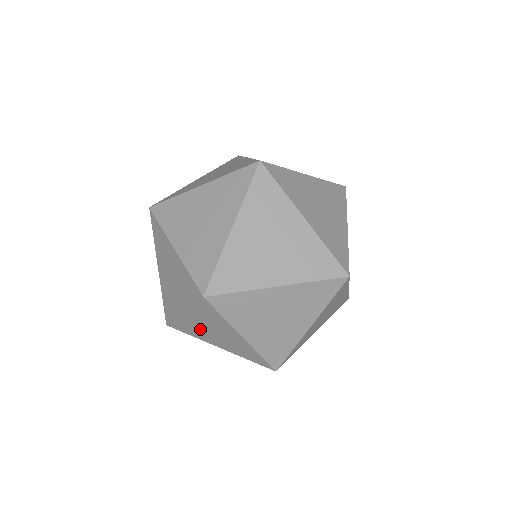
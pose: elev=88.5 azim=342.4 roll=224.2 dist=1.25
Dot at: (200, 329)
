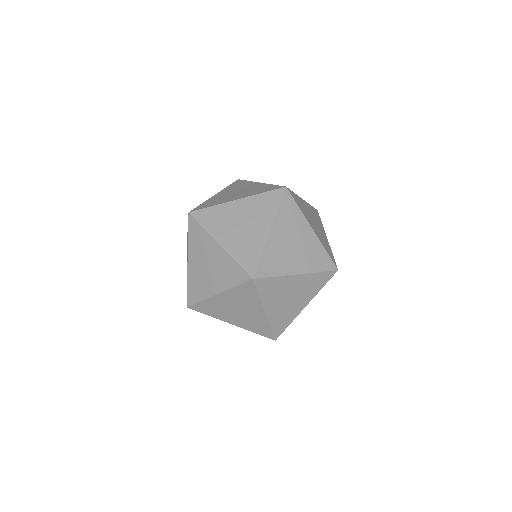
Dot at: occluded
